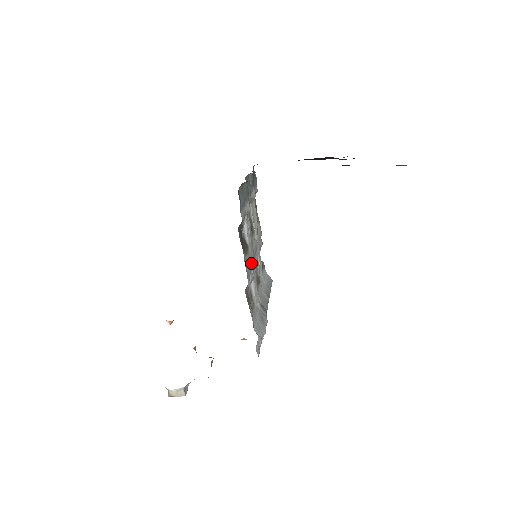
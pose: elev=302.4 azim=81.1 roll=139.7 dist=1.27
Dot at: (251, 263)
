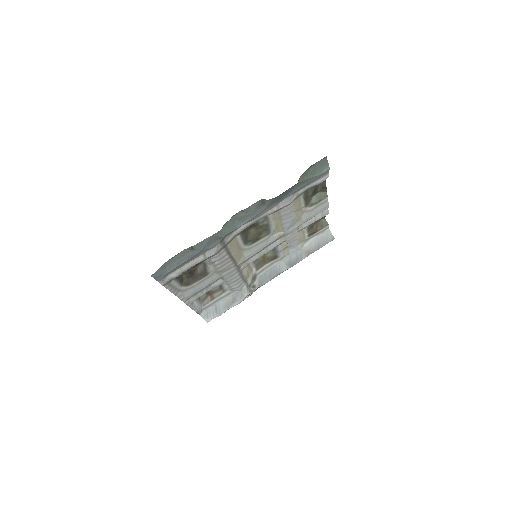
Dot at: (218, 277)
